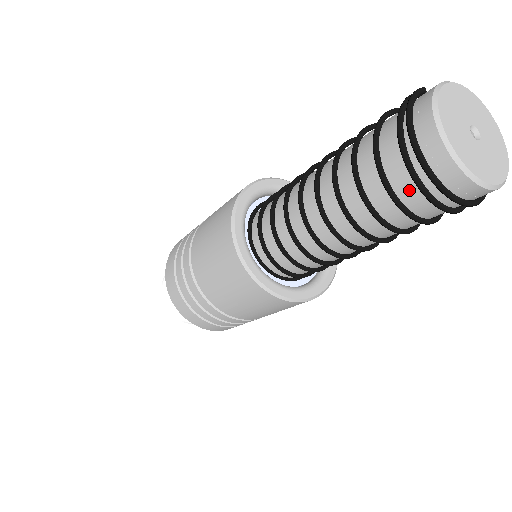
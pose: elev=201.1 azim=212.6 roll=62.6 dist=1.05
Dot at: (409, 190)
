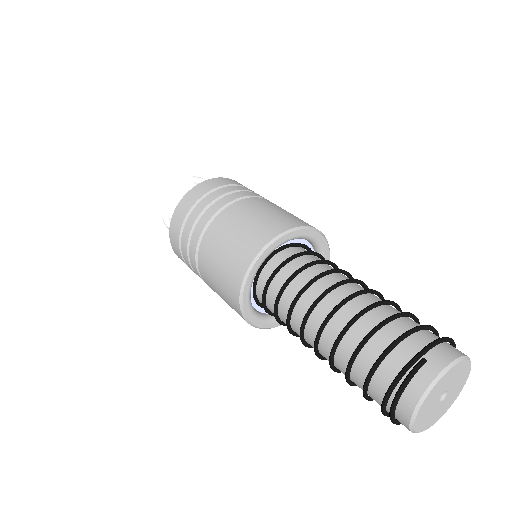
Dot at: (379, 404)
